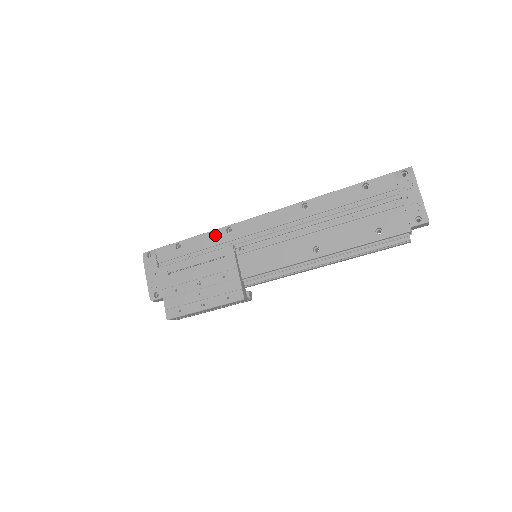
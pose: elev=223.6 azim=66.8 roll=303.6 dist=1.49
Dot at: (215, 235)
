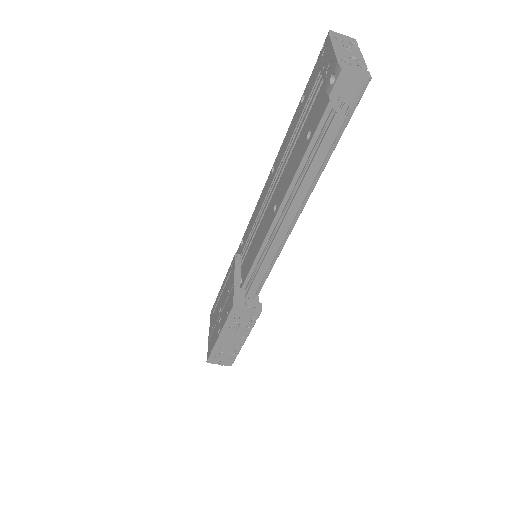
Dot at: occluded
